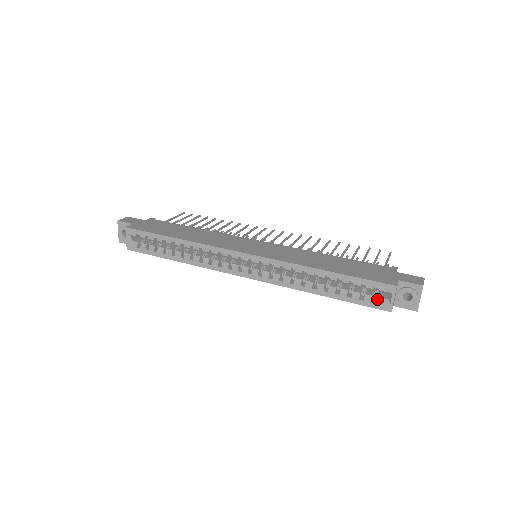
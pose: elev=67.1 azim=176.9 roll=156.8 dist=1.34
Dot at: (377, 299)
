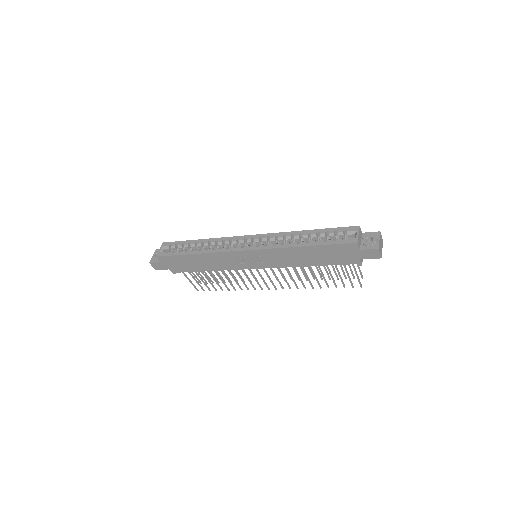
Dot at: (346, 238)
